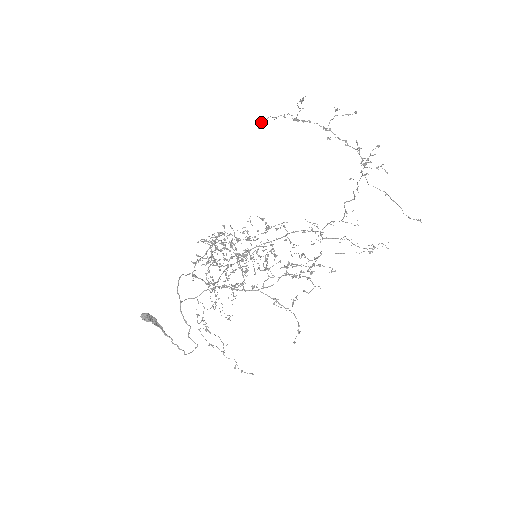
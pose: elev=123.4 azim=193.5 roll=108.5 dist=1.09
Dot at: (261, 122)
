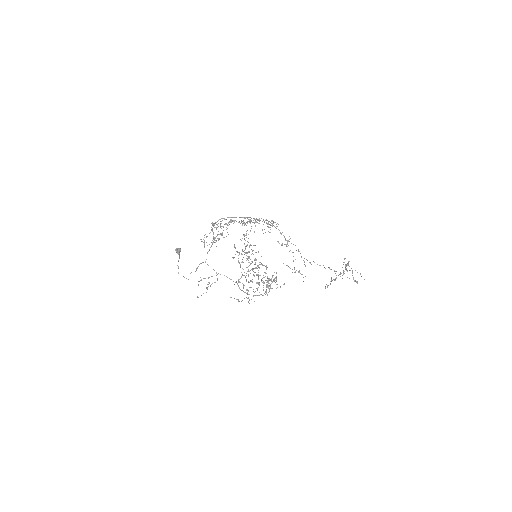
Dot at: (335, 280)
